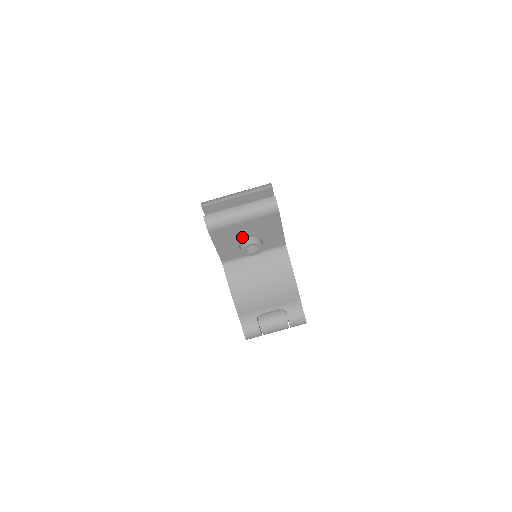
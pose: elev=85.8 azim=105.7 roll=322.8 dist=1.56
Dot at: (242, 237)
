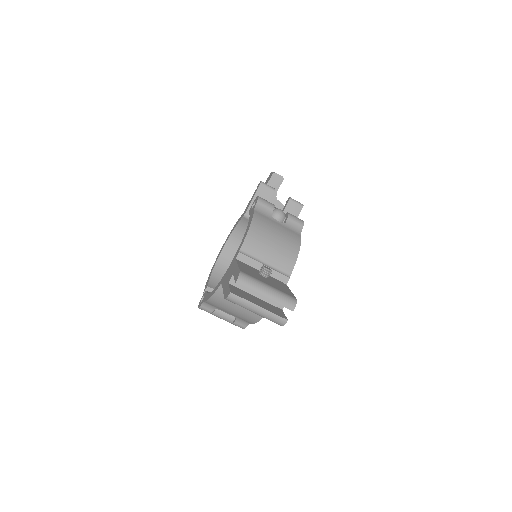
Dot at: occluded
